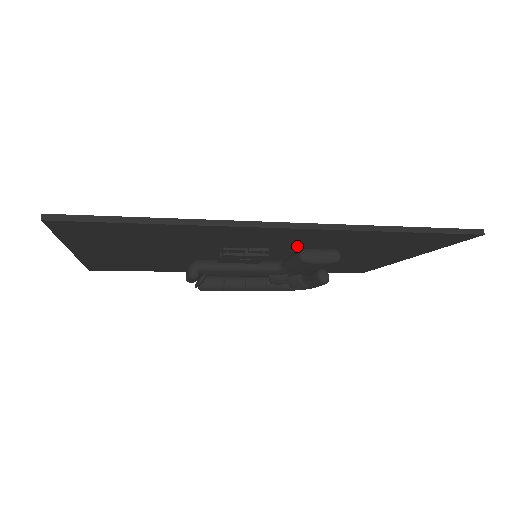
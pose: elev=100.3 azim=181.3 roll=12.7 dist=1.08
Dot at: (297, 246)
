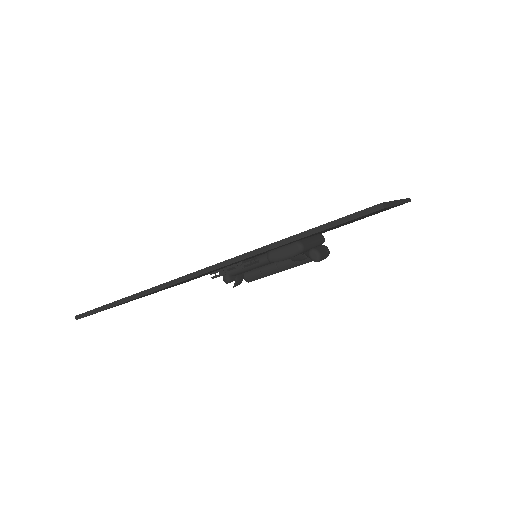
Dot at: occluded
